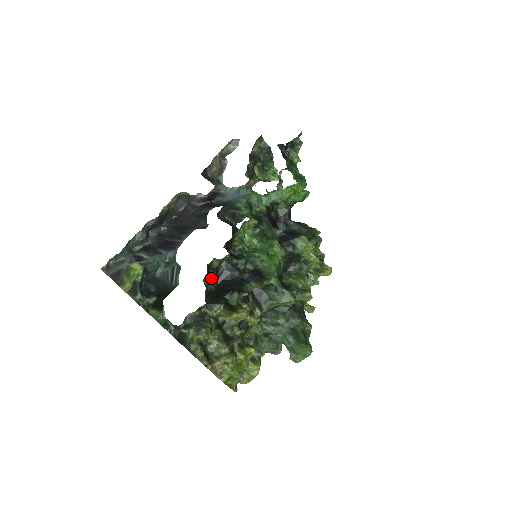
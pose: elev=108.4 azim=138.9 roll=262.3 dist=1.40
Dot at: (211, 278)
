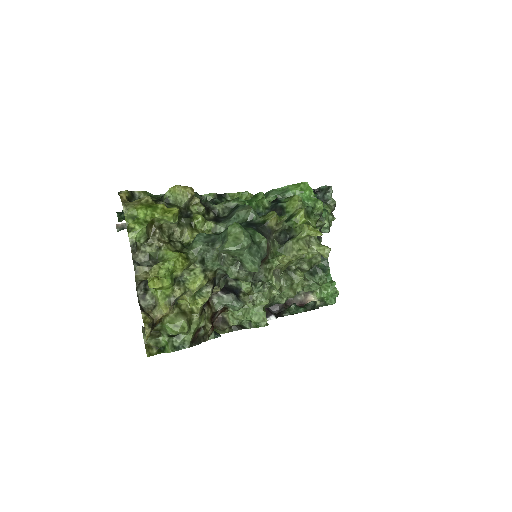
Dot at: occluded
